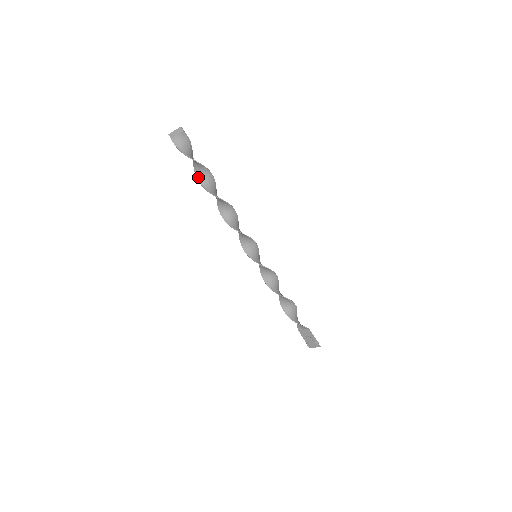
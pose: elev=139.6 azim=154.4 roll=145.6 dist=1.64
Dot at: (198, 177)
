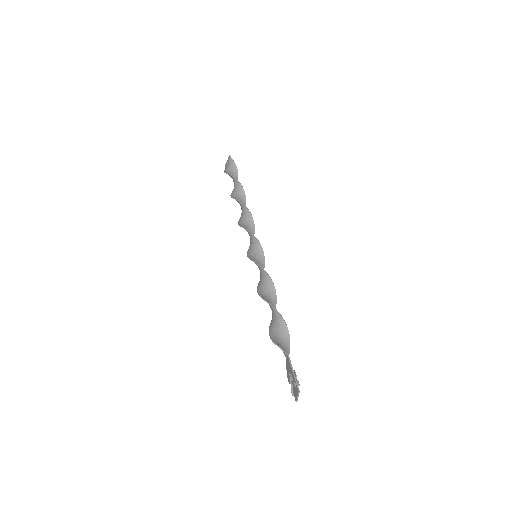
Dot at: (233, 191)
